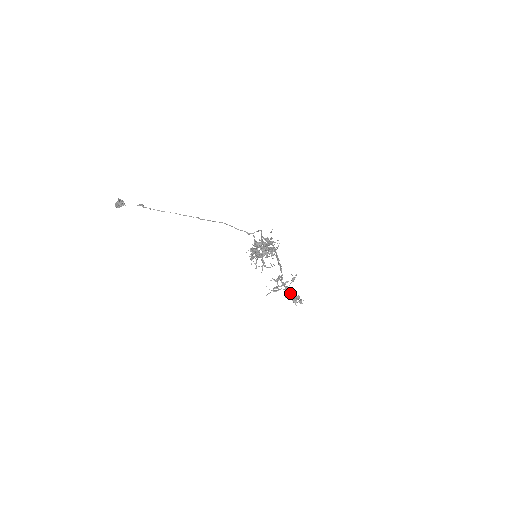
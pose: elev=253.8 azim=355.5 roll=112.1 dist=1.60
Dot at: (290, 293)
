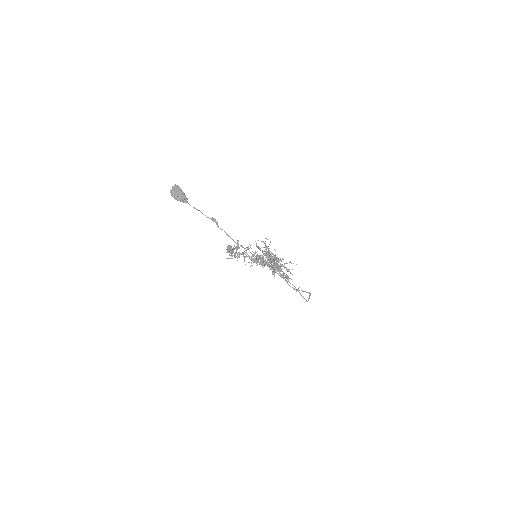
Dot at: occluded
